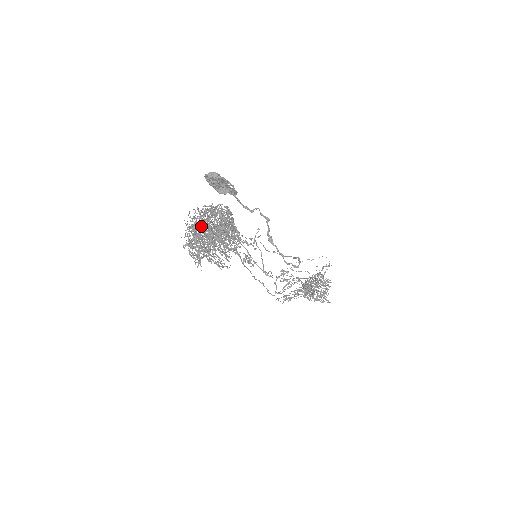
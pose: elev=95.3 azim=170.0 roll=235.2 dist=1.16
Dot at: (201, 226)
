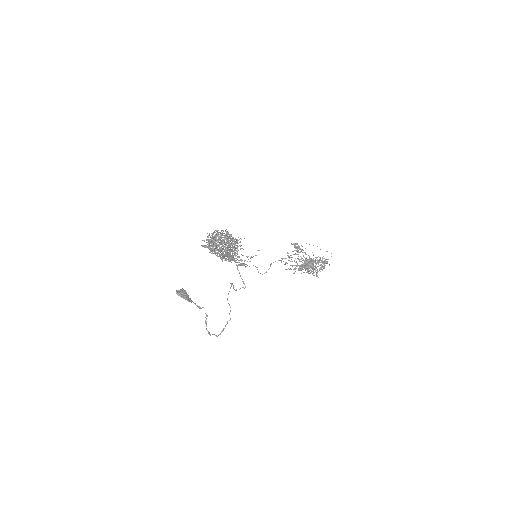
Dot at: occluded
